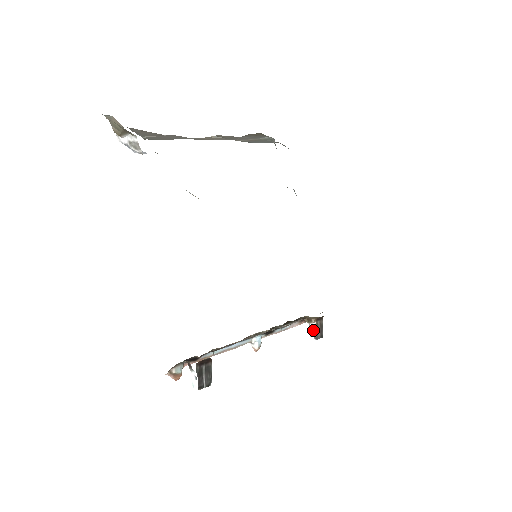
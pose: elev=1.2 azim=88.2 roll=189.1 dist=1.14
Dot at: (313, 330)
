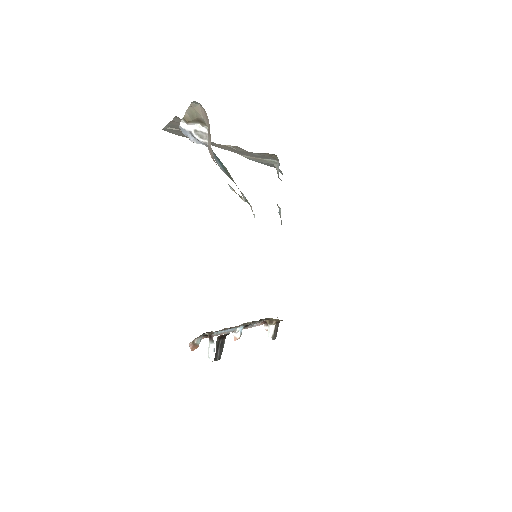
Dot at: (272, 331)
